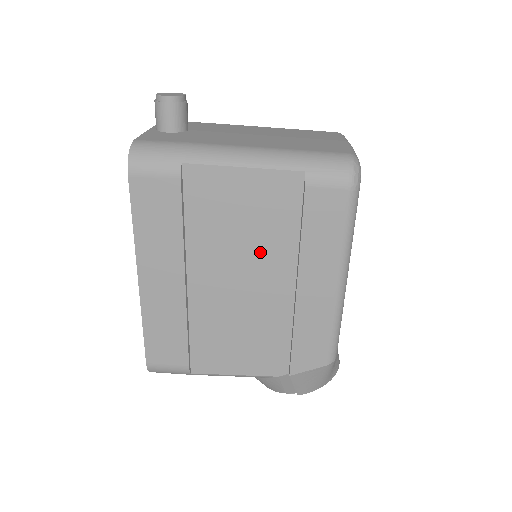
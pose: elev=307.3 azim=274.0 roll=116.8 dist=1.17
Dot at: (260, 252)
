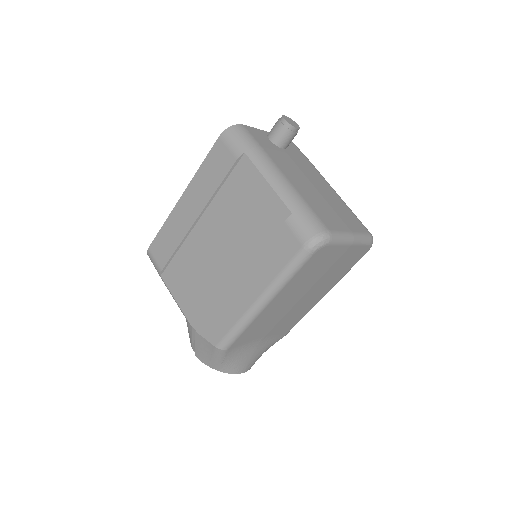
Dot at: (239, 239)
